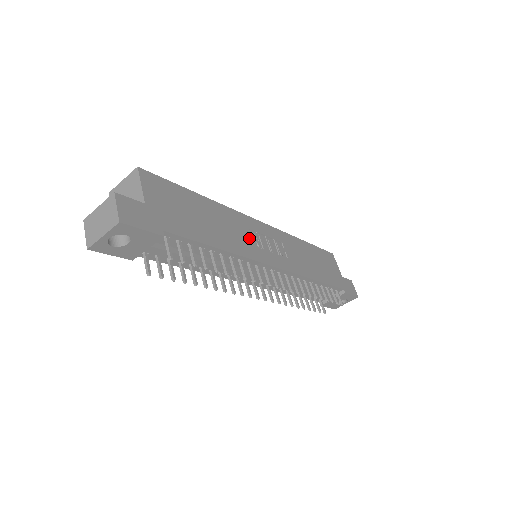
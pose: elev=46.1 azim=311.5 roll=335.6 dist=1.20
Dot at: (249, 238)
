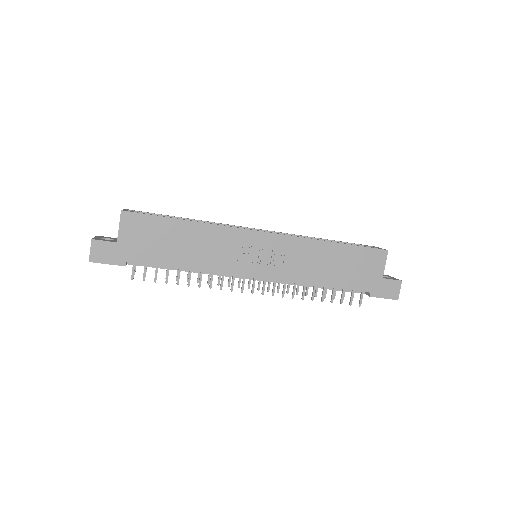
Dot at: (231, 253)
